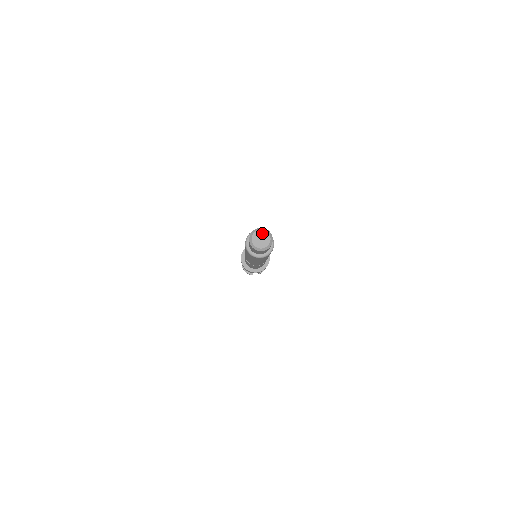
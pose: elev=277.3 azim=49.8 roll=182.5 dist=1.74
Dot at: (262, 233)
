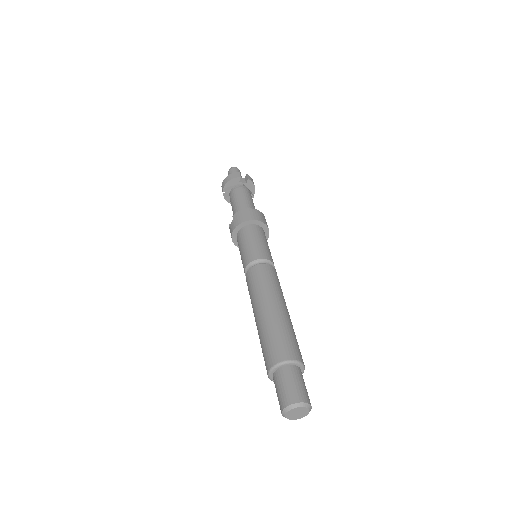
Dot at: (295, 410)
